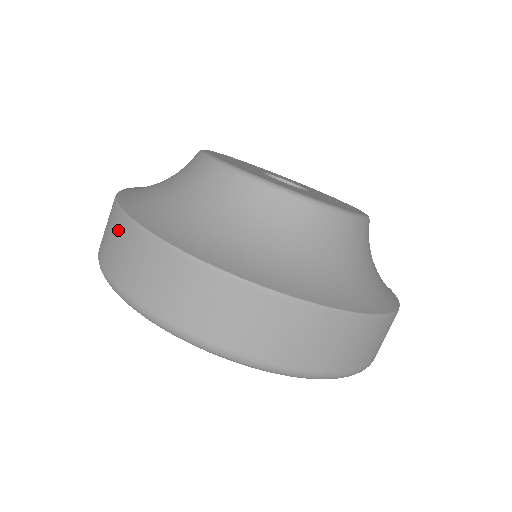
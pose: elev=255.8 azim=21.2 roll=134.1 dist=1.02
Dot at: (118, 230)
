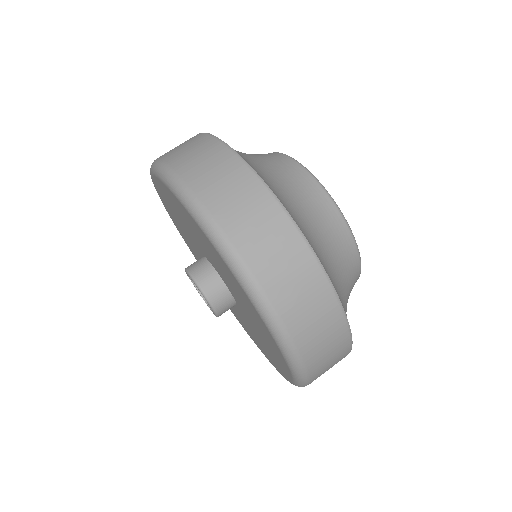
Dot at: occluded
